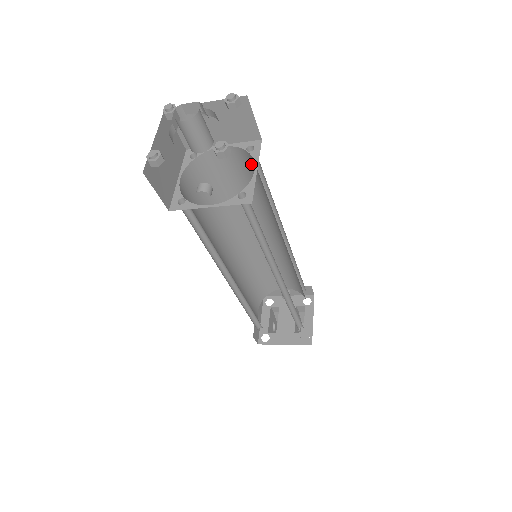
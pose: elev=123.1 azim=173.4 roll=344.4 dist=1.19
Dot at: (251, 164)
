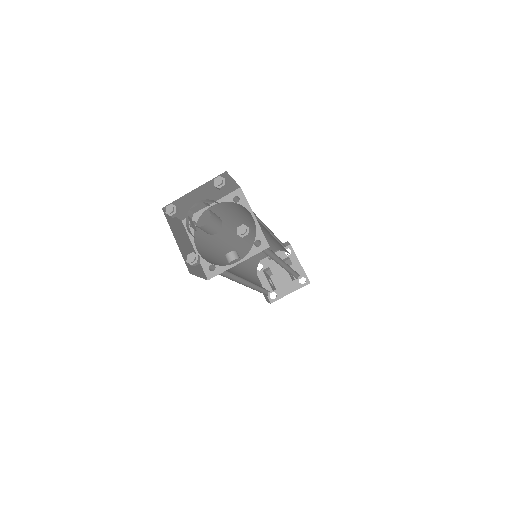
Dot at: (238, 207)
